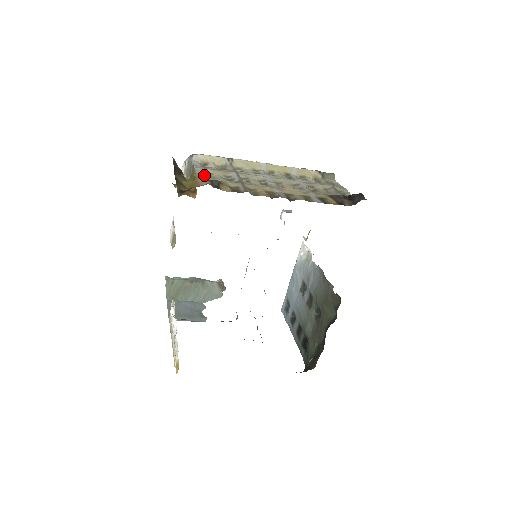
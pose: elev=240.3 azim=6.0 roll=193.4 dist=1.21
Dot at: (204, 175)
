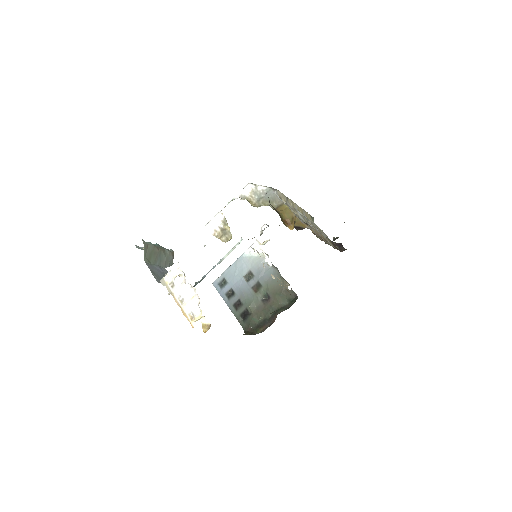
Dot at: occluded
